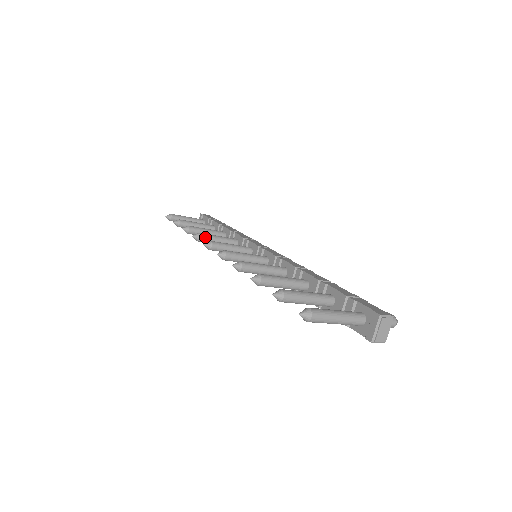
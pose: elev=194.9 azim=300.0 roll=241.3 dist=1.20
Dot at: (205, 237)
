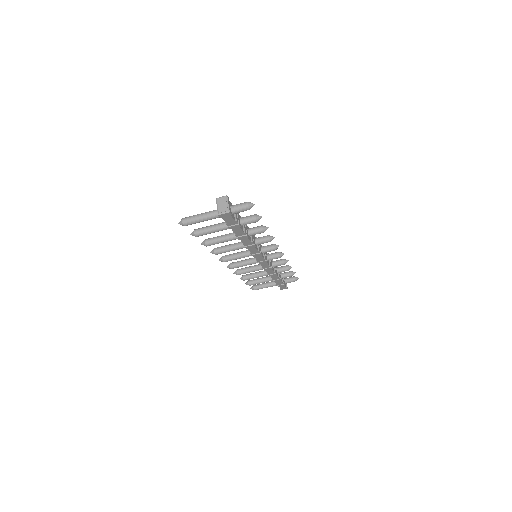
Dot at: (240, 270)
